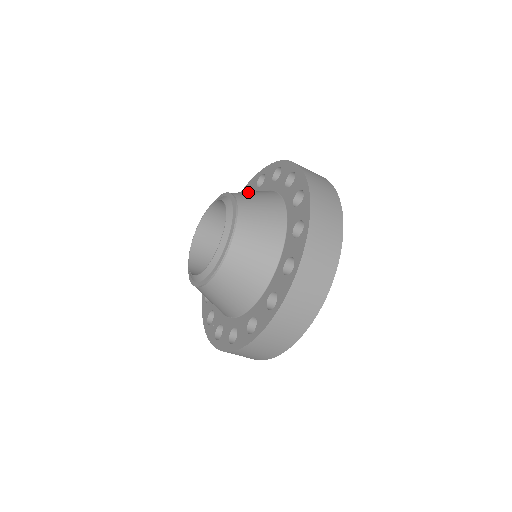
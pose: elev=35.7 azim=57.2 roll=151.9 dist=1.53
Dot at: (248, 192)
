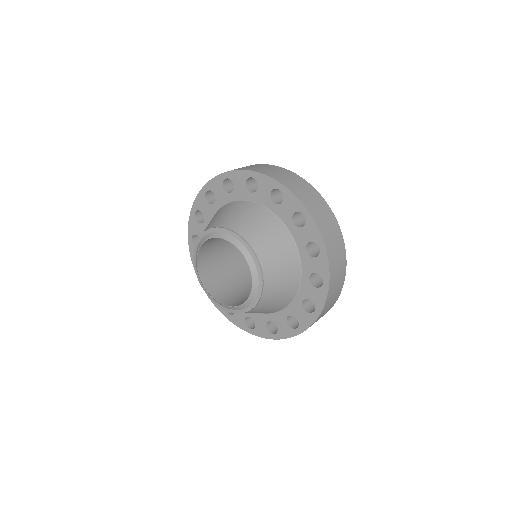
Dot at: (270, 246)
